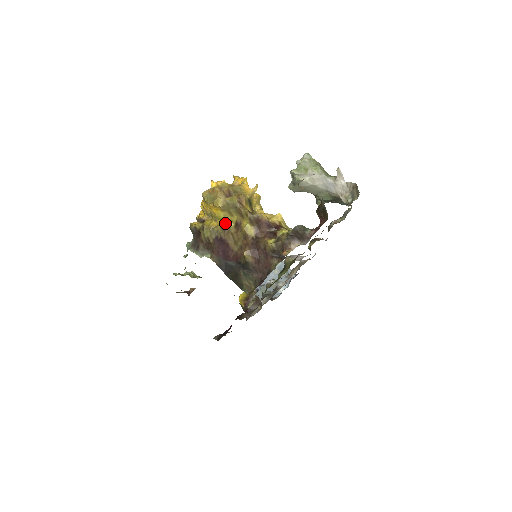
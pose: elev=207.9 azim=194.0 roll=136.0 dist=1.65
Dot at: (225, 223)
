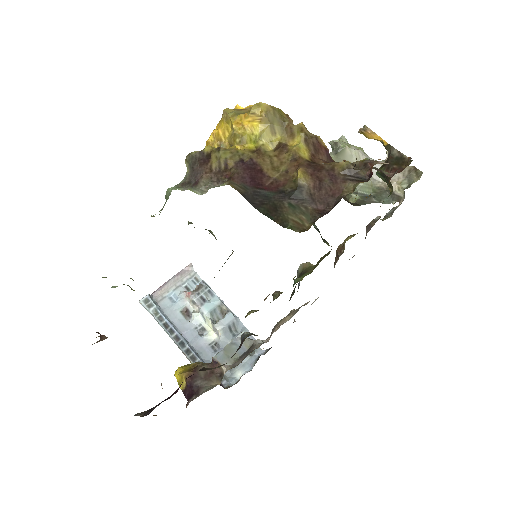
Dot at: (259, 145)
